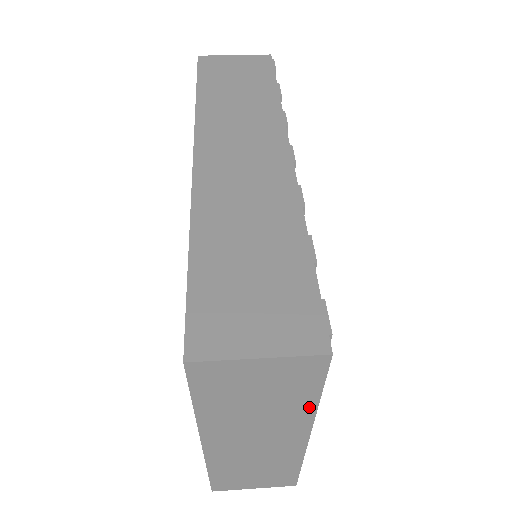
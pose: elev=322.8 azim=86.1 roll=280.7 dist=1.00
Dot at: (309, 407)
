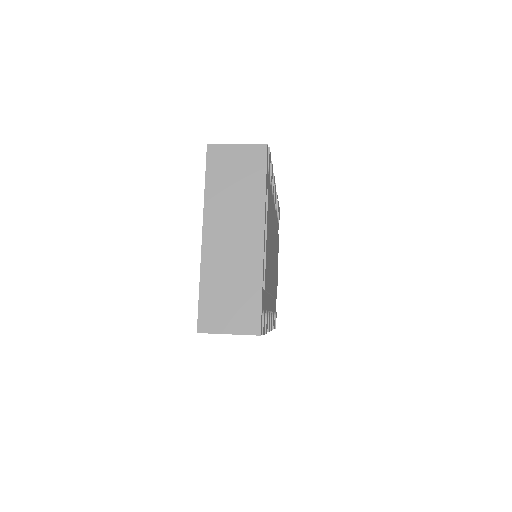
Dot at: (261, 194)
